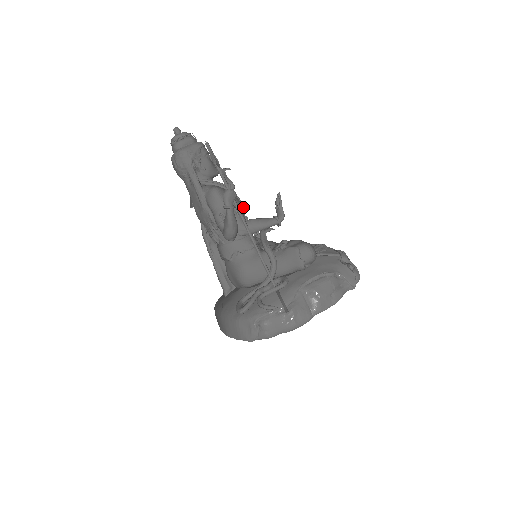
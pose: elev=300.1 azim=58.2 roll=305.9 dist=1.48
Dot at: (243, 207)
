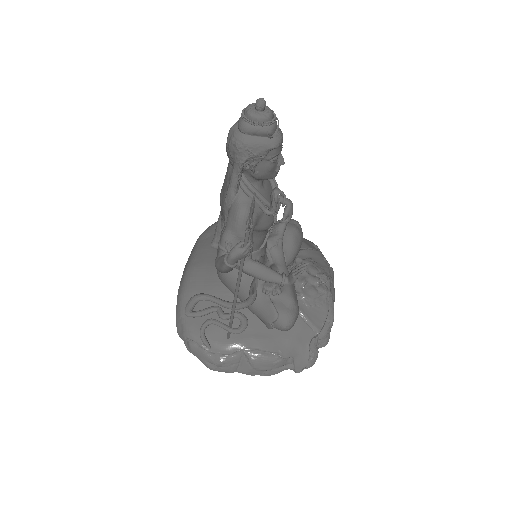
Dot at: (273, 224)
